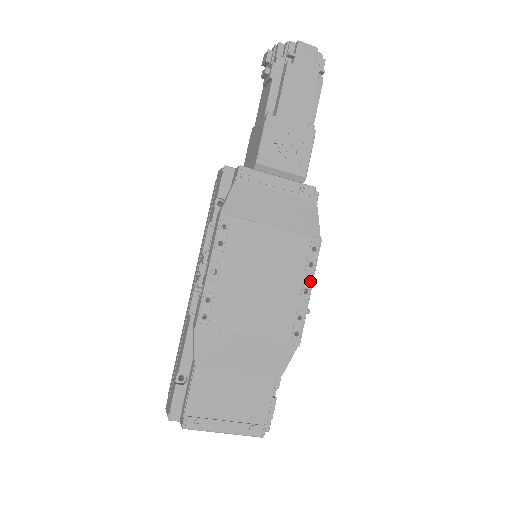
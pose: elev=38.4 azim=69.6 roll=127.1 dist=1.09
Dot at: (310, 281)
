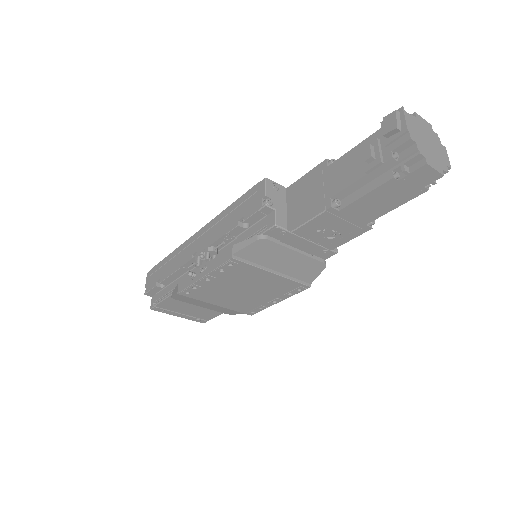
Dot at: (283, 299)
